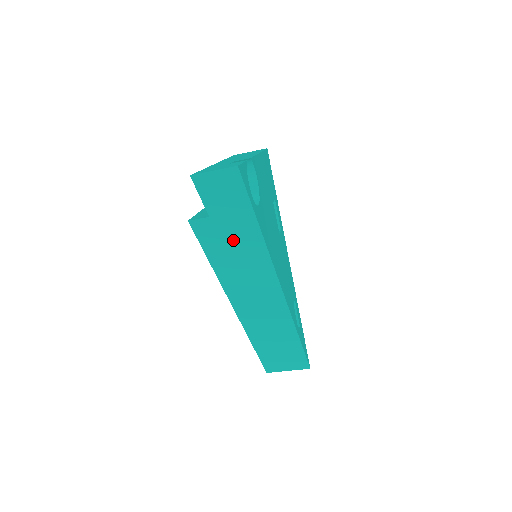
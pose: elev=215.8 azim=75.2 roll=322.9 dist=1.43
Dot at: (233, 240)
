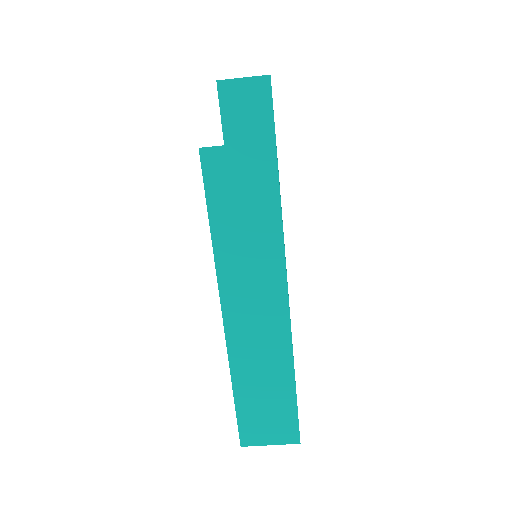
Dot at: (244, 186)
